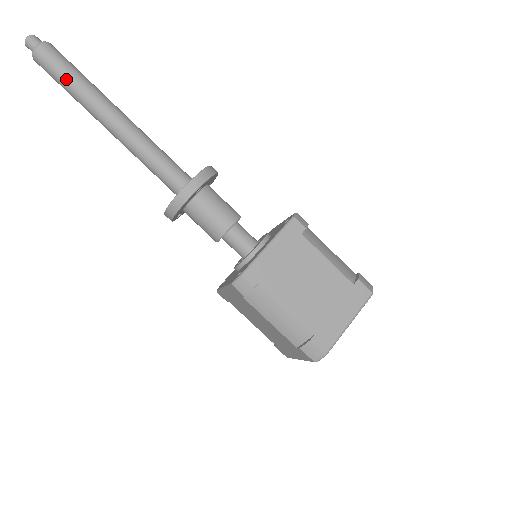
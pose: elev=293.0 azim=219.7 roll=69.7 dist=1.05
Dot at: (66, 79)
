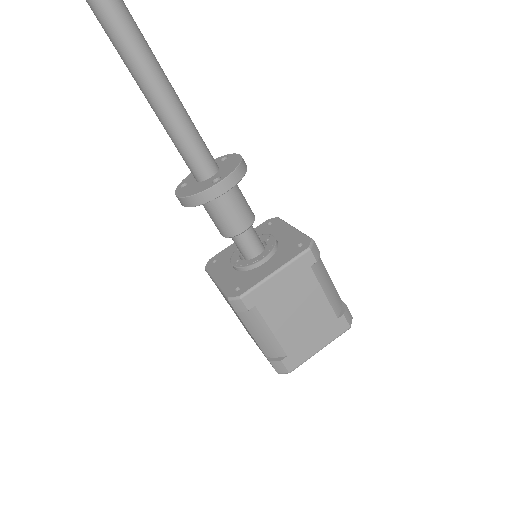
Dot at: out of frame
